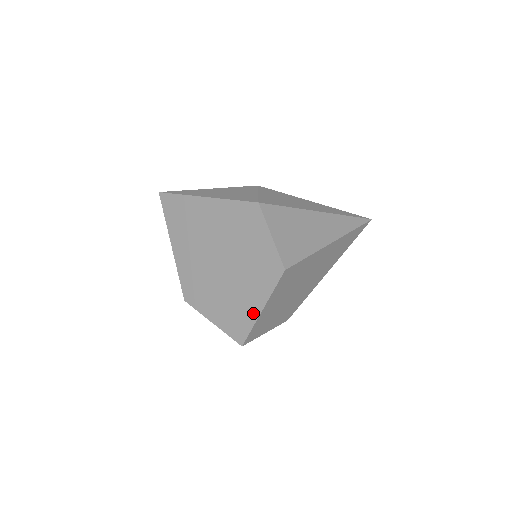
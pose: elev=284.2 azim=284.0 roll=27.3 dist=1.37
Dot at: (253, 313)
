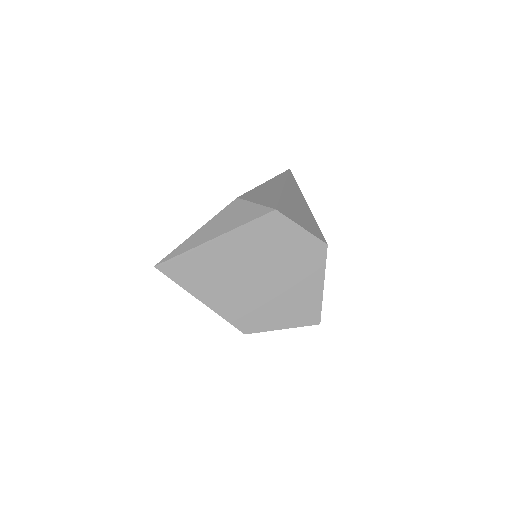
Dot at: (317, 294)
